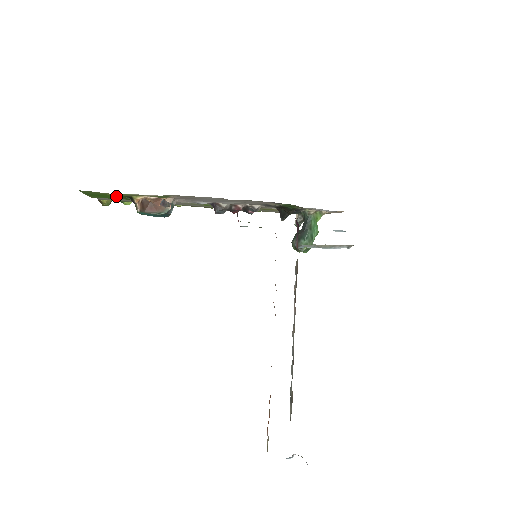
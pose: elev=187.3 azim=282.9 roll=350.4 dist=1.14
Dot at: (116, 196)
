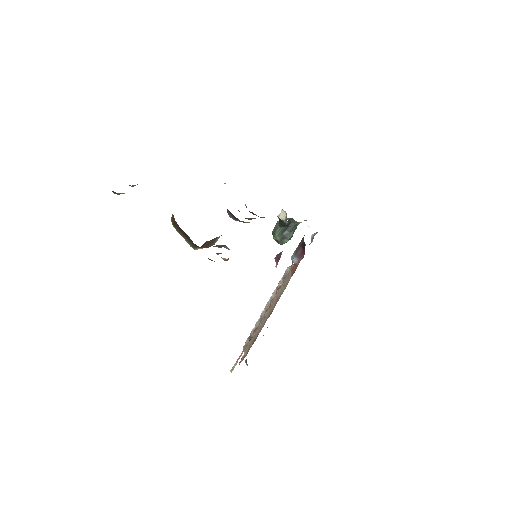
Dot at: occluded
